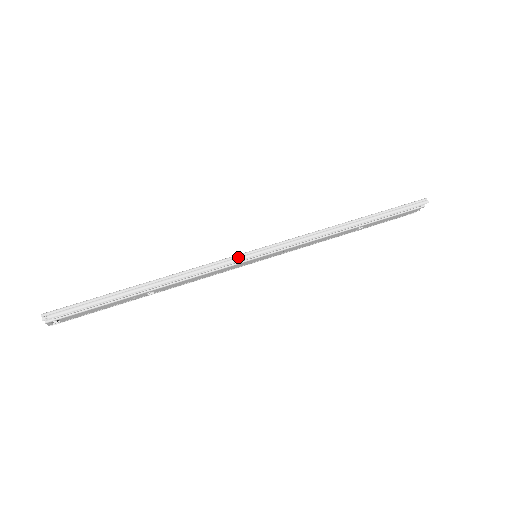
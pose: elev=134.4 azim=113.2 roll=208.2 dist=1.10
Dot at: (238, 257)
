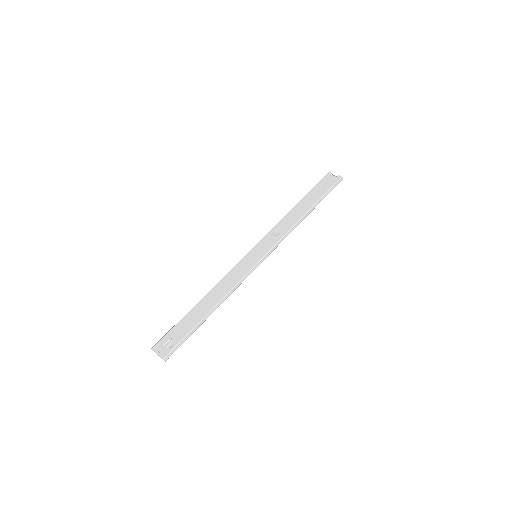
Dot at: (253, 270)
